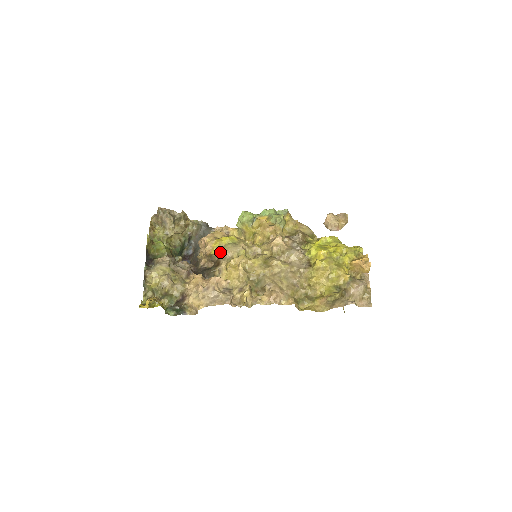
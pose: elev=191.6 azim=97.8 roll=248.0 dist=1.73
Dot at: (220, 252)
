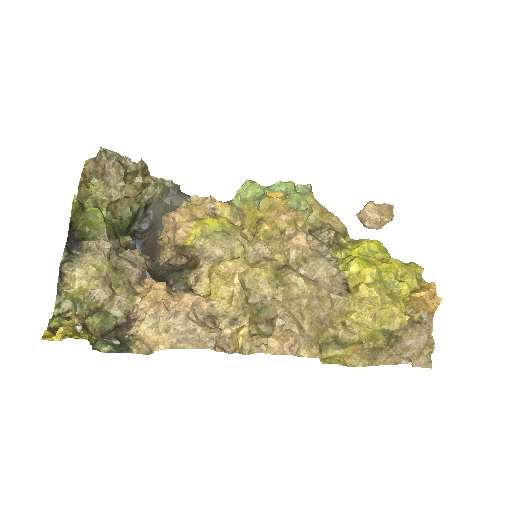
Dot at: (201, 245)
